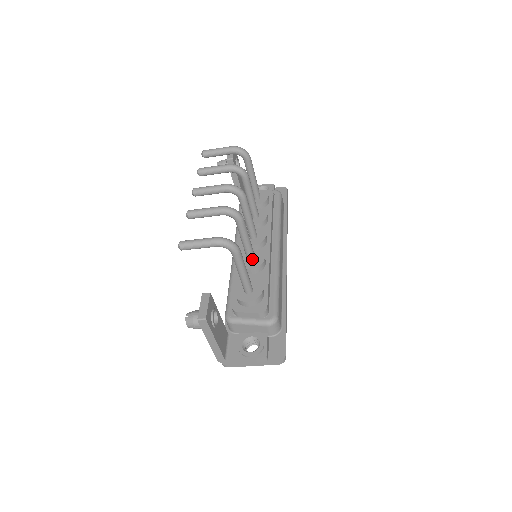
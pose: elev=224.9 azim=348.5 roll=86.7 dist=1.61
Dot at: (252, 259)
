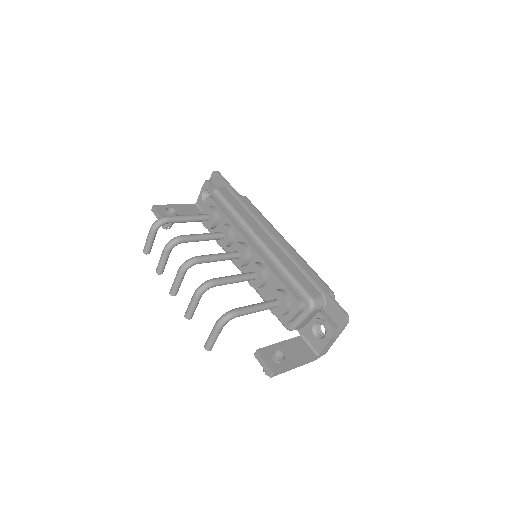
Dot at: (254, 277)
